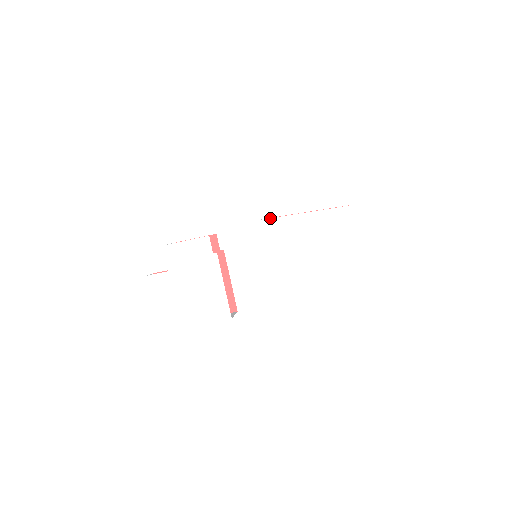
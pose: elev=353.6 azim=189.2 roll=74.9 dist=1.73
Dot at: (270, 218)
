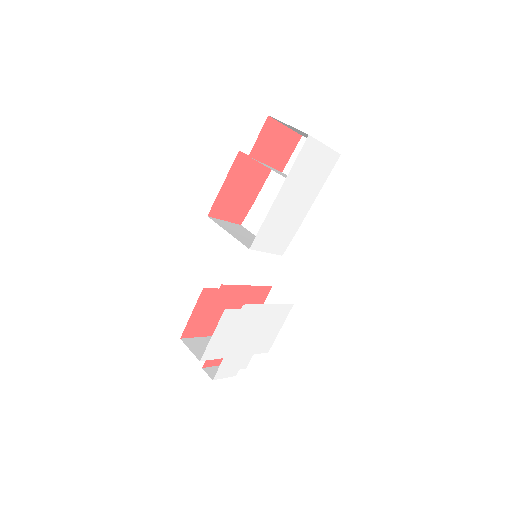
Dot at: (256, 236)
